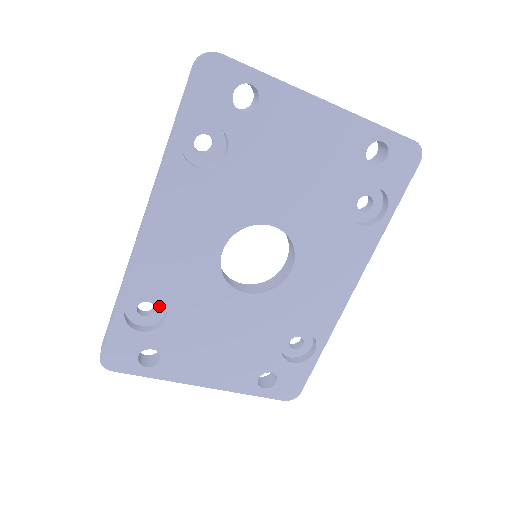
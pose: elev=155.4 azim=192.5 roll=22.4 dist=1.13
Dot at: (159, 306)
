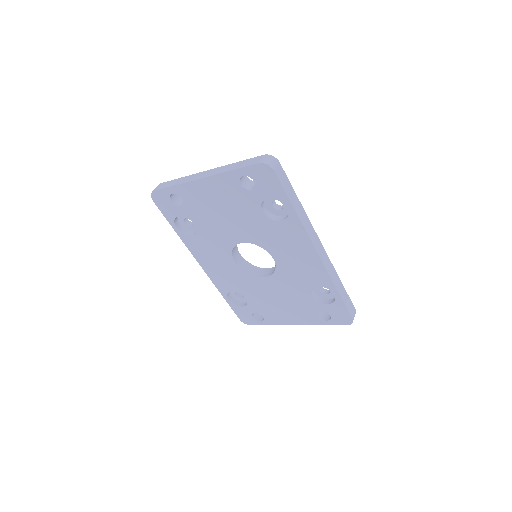
Dot at: occluded
